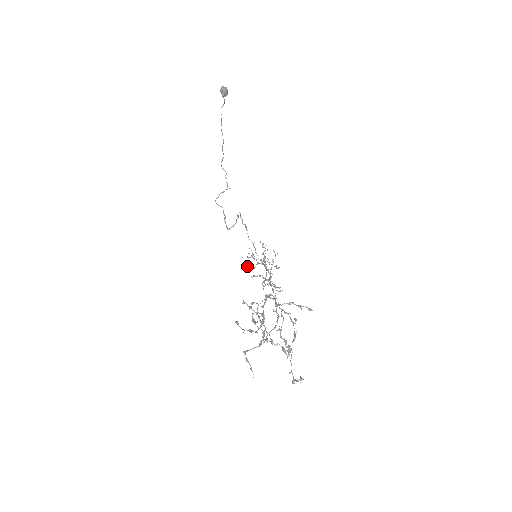
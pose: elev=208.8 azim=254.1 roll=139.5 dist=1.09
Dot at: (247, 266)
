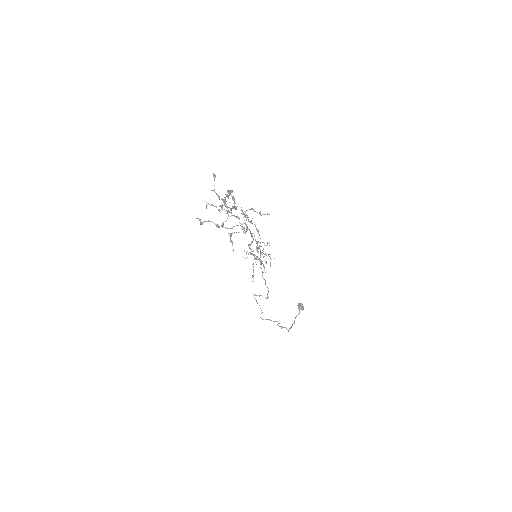
Dot at: occluded
